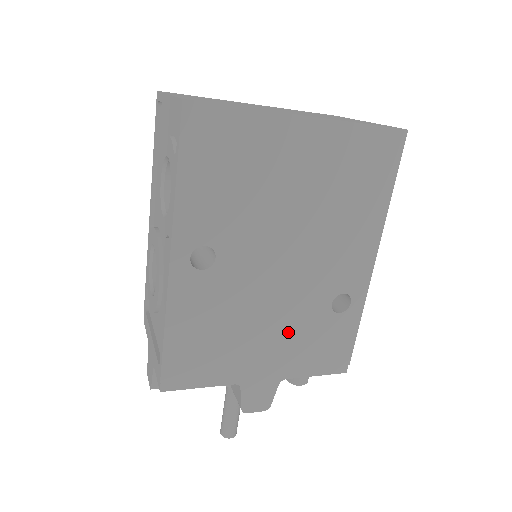
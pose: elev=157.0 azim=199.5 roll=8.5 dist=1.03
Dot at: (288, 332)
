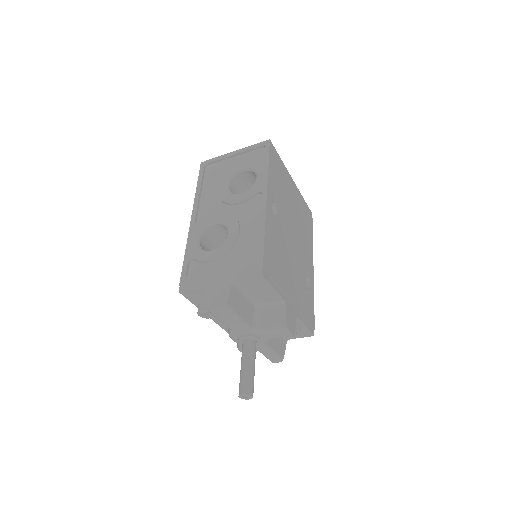
Dot at: (297, 282)
